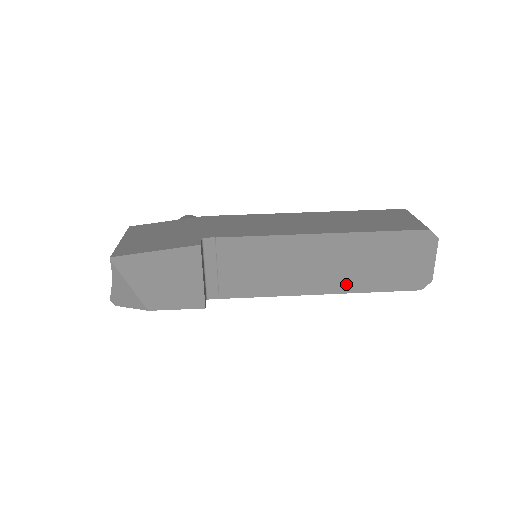
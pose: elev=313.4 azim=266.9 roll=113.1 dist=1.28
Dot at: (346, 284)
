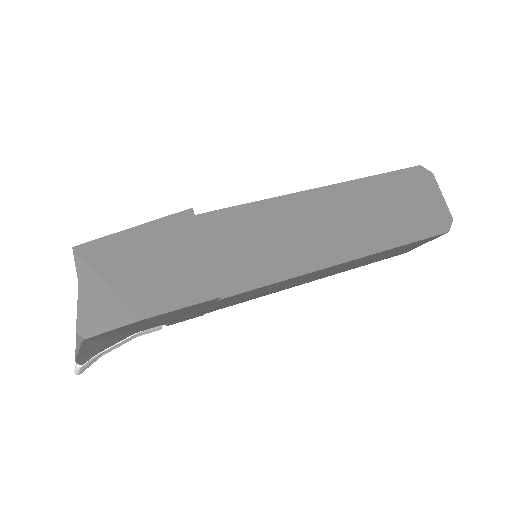
Dot at: (372, 241)
